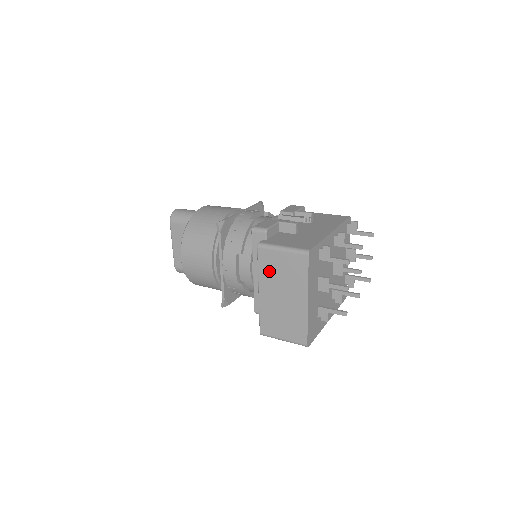
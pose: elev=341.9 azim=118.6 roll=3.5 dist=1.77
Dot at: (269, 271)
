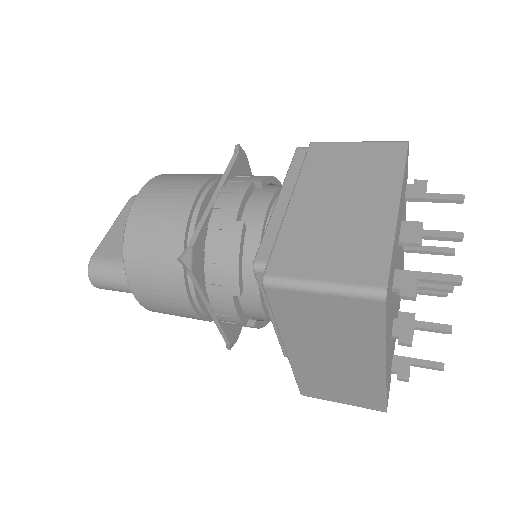
Dot at: (324, 169)
